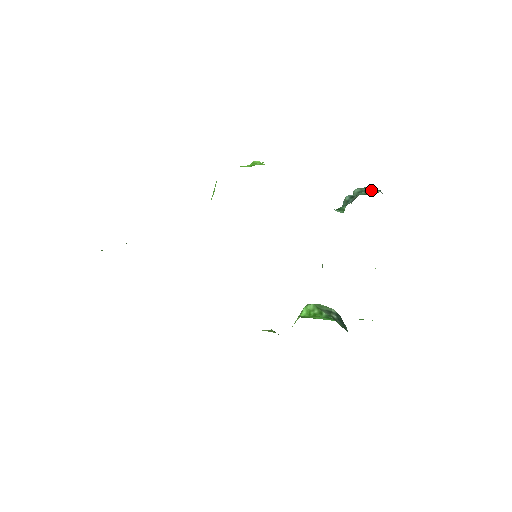
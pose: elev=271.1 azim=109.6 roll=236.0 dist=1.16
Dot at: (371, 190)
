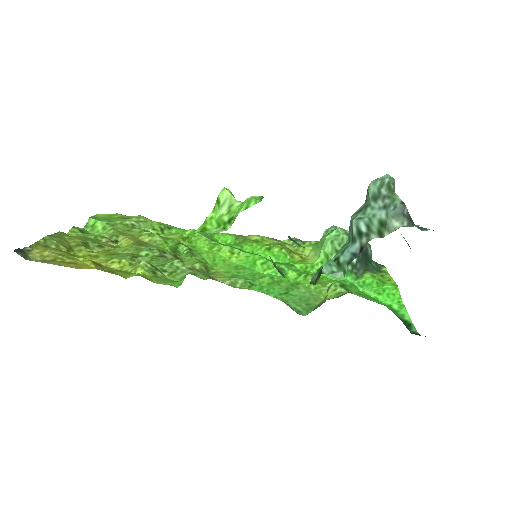
Dot at: (387, 220)
